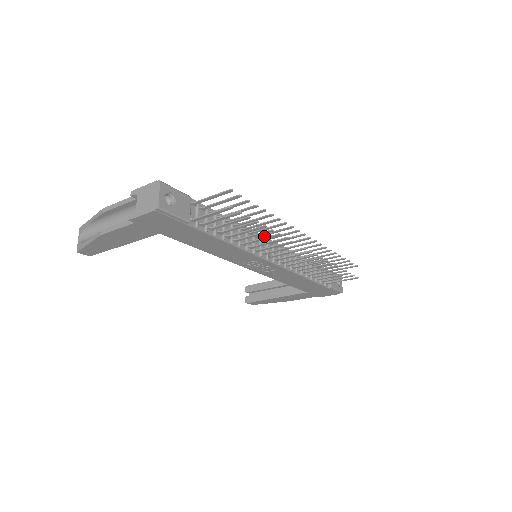
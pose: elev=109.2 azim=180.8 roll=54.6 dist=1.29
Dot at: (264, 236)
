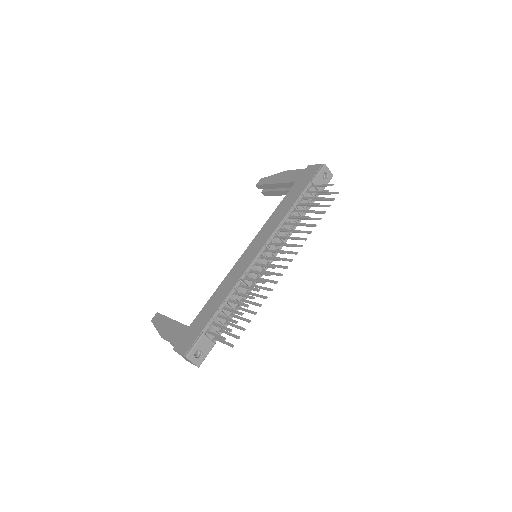
Dot at: (253, 260)
